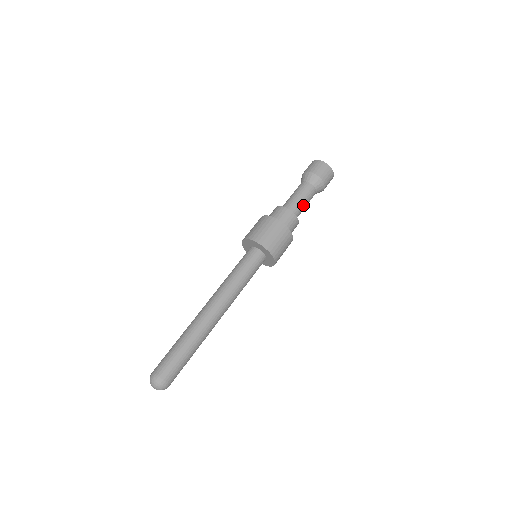
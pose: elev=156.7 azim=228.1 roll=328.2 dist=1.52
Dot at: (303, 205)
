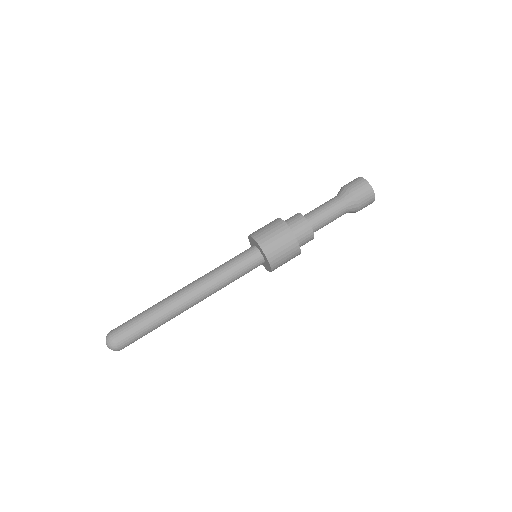
Dot at: (323, 213)
